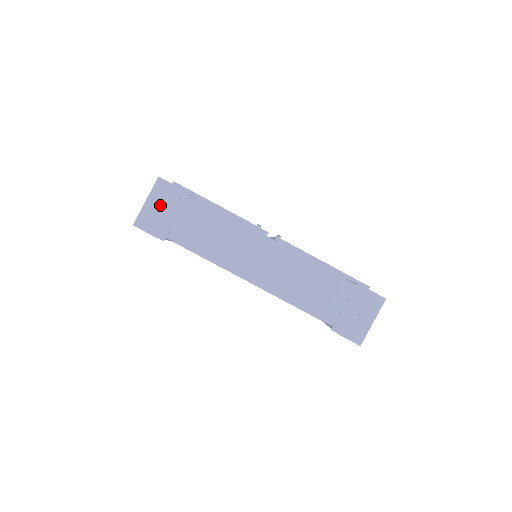
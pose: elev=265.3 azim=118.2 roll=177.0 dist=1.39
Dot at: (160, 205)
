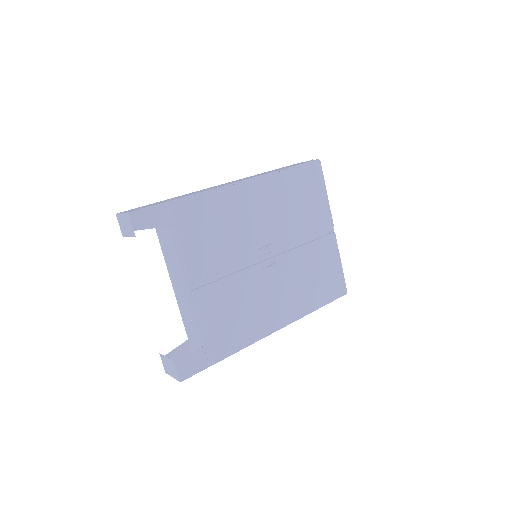
Dot at: (125, 223)
